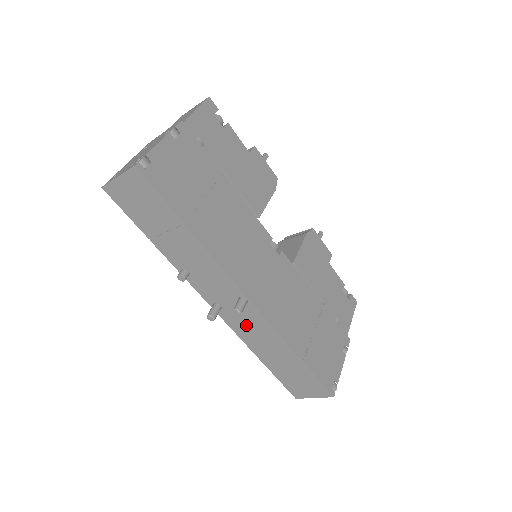
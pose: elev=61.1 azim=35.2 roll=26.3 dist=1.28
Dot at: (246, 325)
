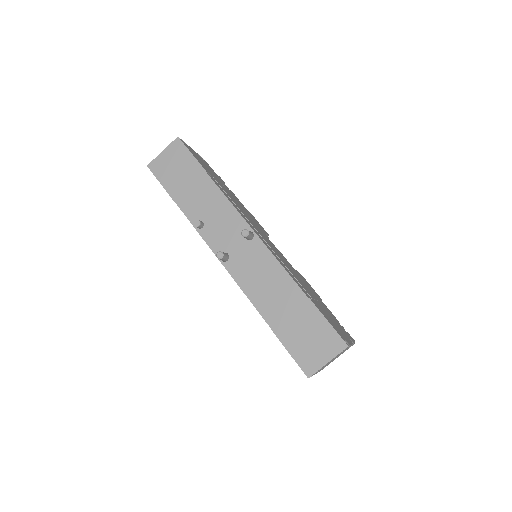
Dot at: (251, 270)
